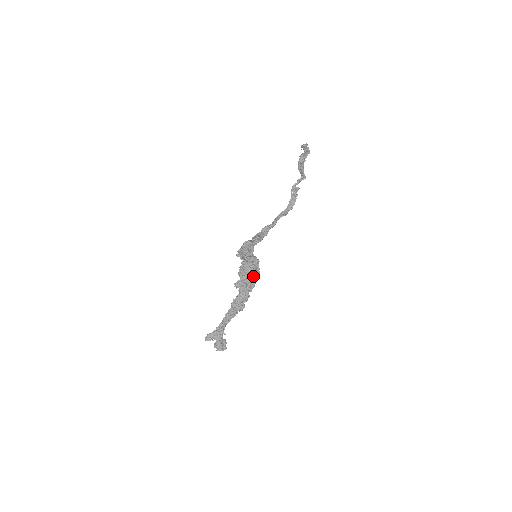
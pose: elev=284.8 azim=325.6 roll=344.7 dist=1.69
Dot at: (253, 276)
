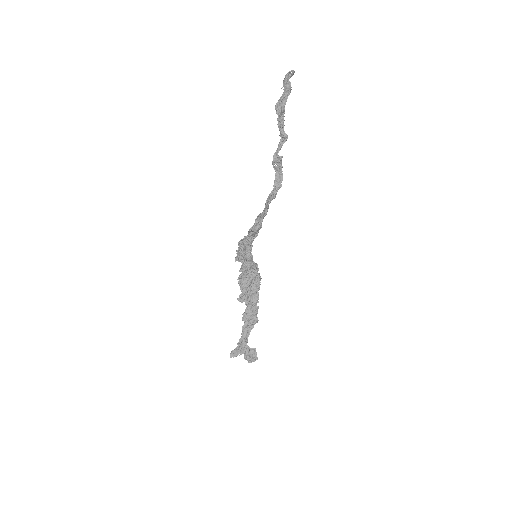
Dot at: (253, 288)
